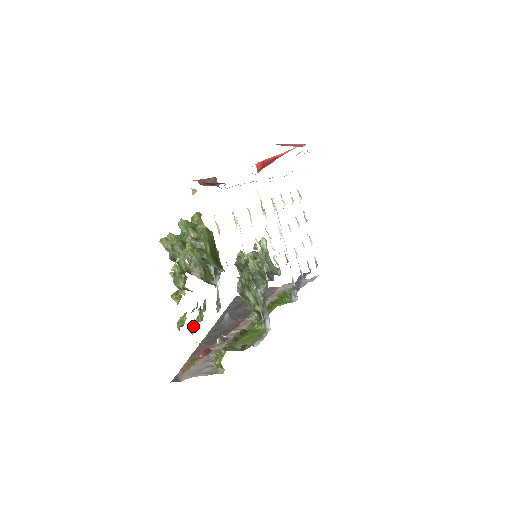
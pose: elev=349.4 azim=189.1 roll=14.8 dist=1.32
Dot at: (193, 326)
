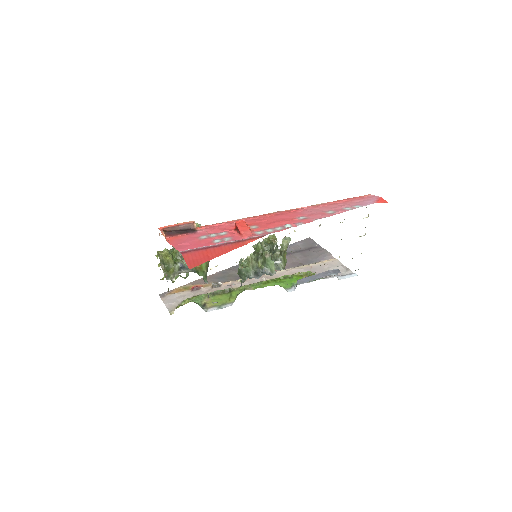
Dot at: occluded
